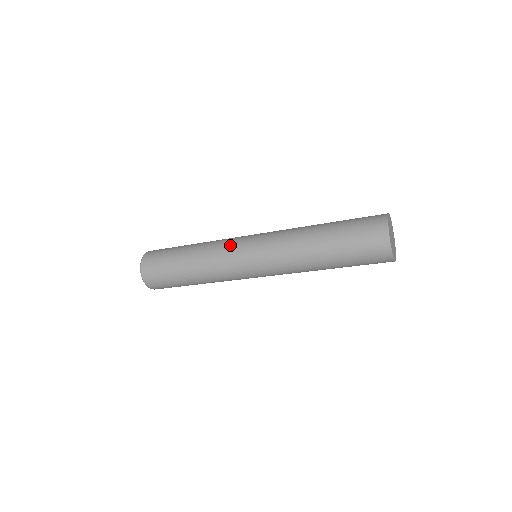
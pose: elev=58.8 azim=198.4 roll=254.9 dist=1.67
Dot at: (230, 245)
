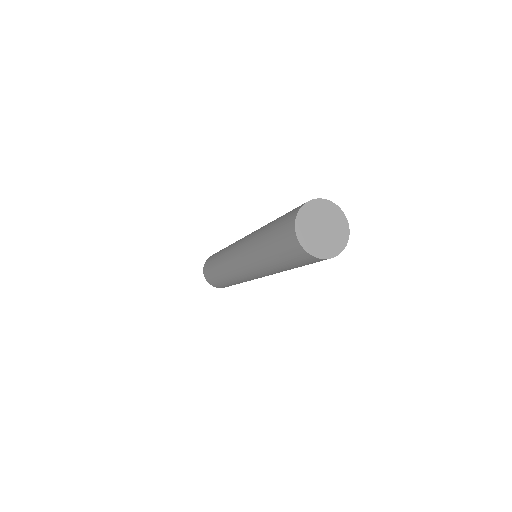
Dot at: occluded
